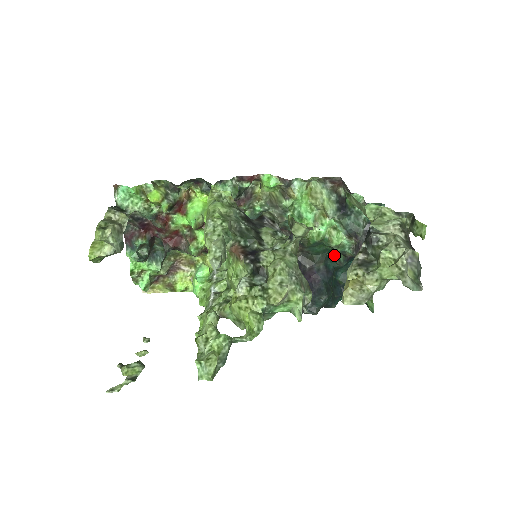
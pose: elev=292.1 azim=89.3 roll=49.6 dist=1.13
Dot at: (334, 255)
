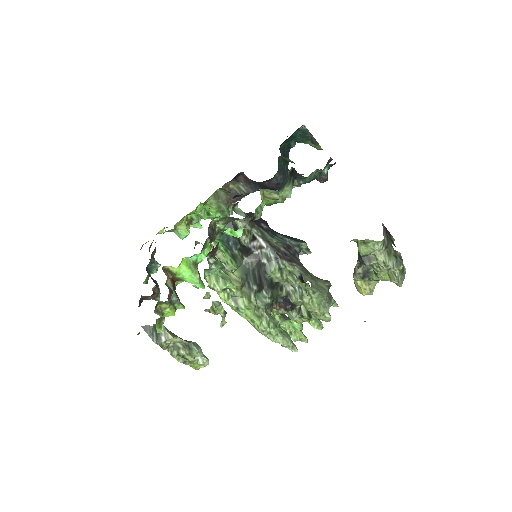
Dot at: (280, 156)
